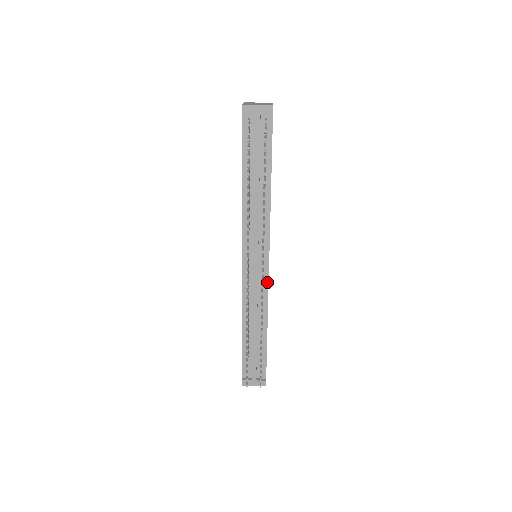
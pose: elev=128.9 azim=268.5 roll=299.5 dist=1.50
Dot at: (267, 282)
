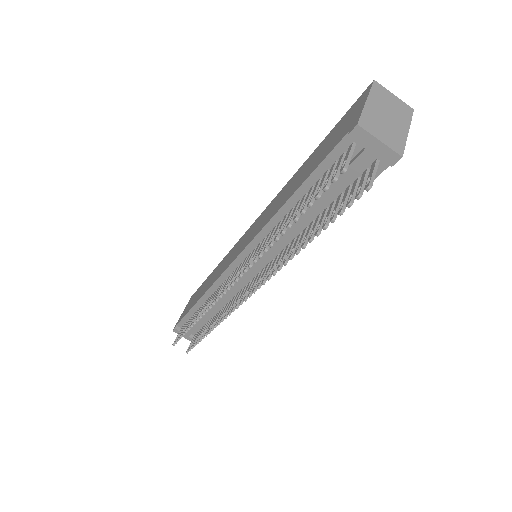
Dot at: occluded
